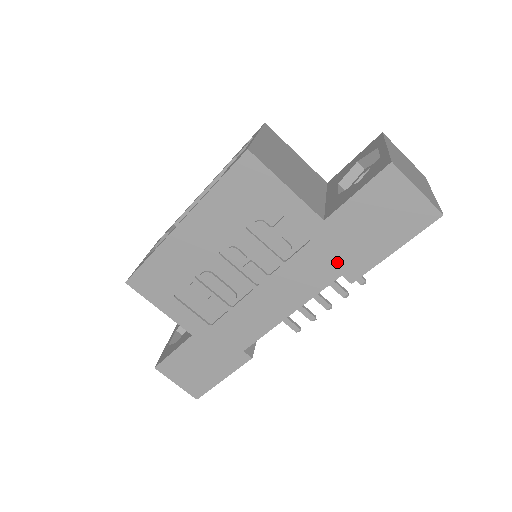
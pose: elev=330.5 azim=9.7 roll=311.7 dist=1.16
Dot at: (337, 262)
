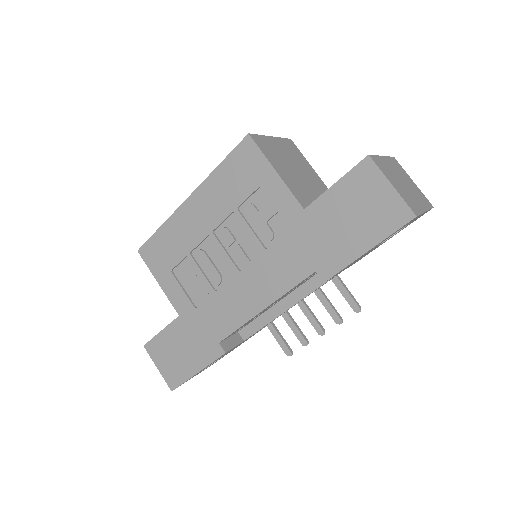
Dot at: (312, 256)
